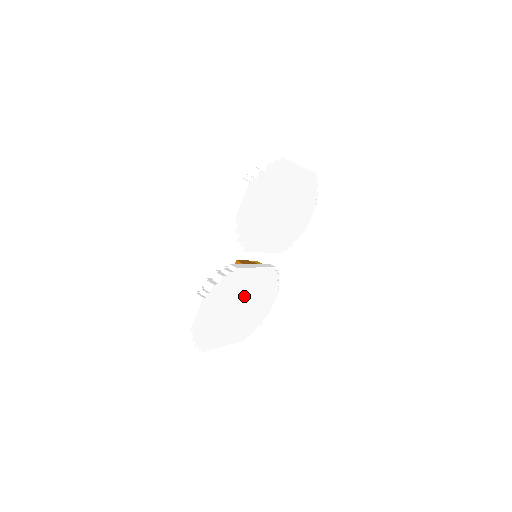
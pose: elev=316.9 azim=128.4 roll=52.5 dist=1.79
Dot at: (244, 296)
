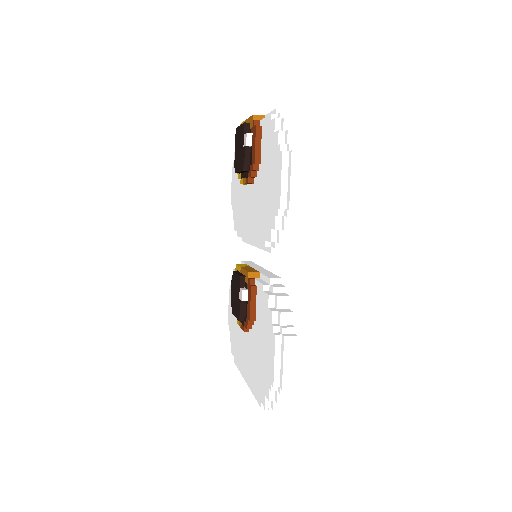
Dot at: occluded
